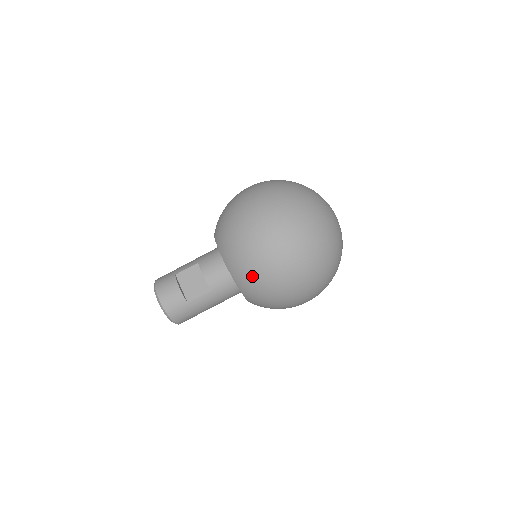
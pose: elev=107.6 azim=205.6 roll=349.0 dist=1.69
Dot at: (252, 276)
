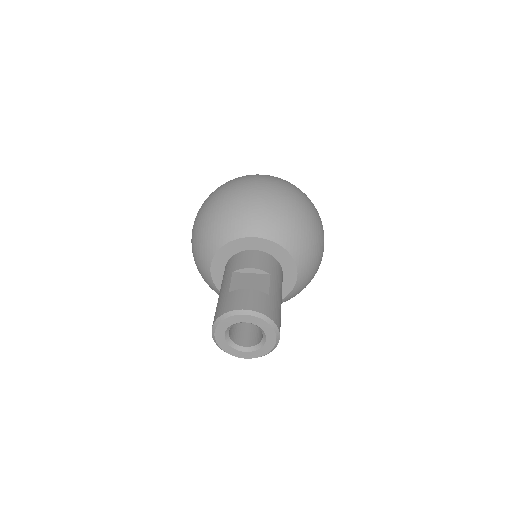
Dot at: (289, 219)
